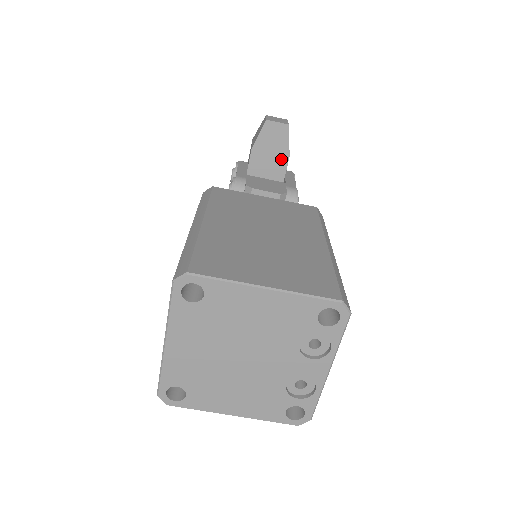
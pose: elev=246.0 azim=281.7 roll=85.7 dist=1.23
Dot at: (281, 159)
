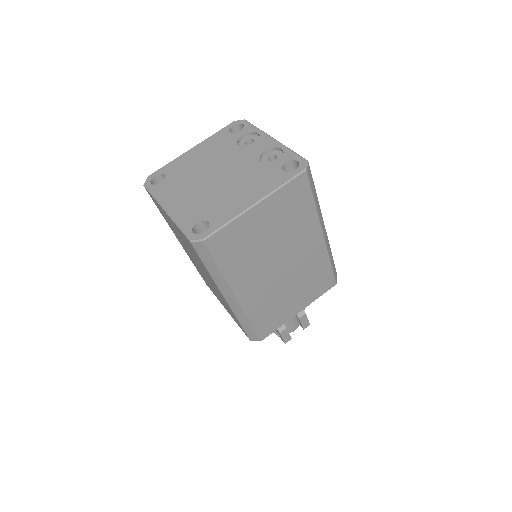
Dot at: occluded
